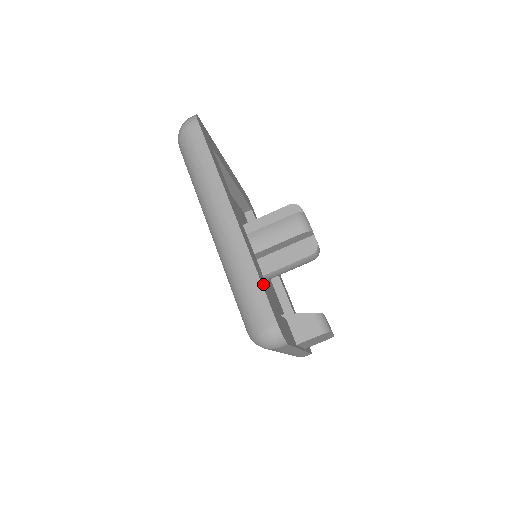
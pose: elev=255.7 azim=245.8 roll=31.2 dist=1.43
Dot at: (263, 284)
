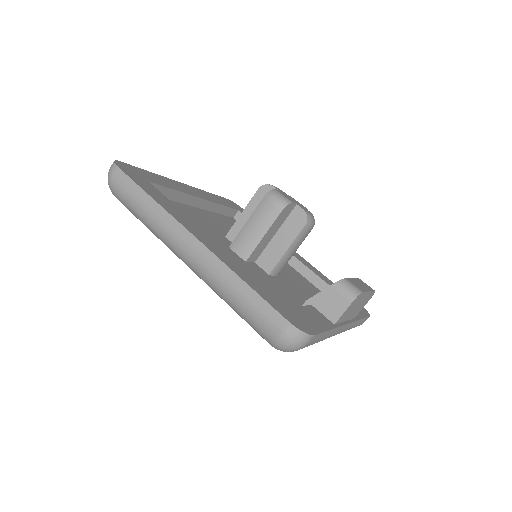
Dot at: (257, 289)
